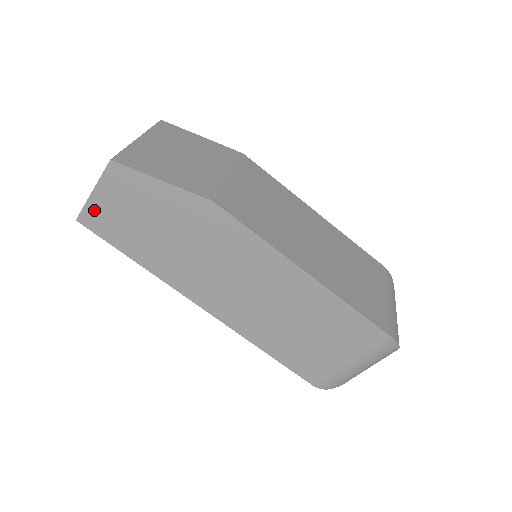
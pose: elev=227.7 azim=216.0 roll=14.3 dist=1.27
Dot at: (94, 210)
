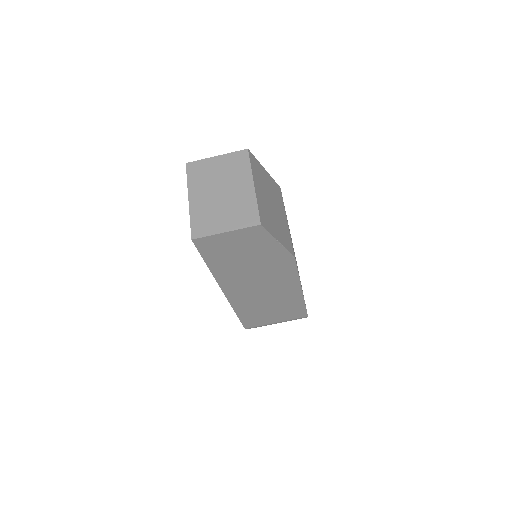
Dot at: (214, 240)
